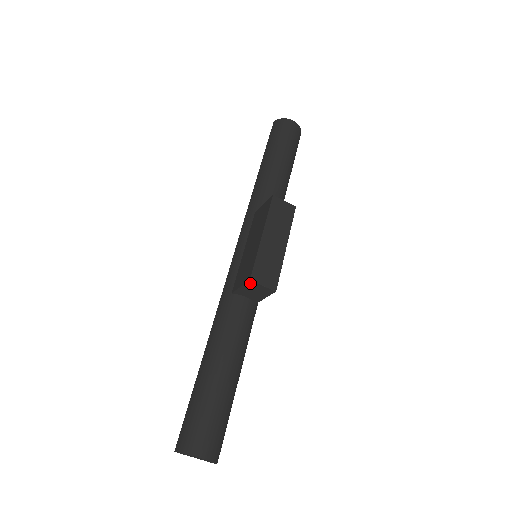
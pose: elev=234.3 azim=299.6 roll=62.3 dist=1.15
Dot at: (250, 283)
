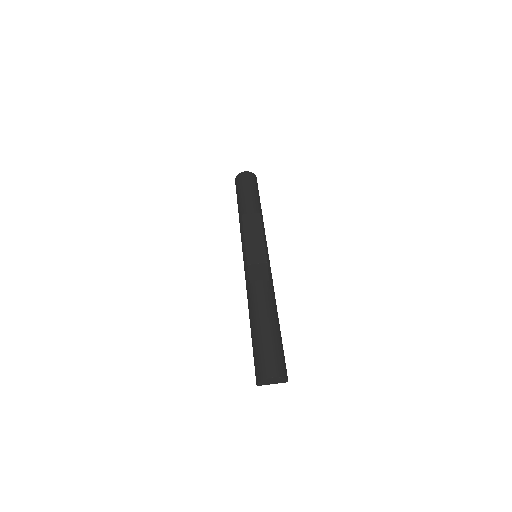
Dot at: (250, 267)
